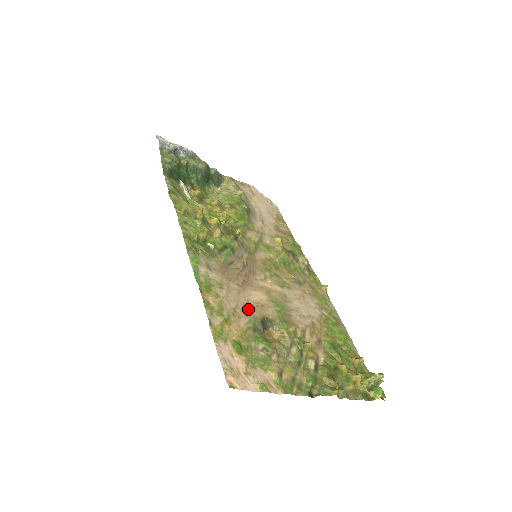
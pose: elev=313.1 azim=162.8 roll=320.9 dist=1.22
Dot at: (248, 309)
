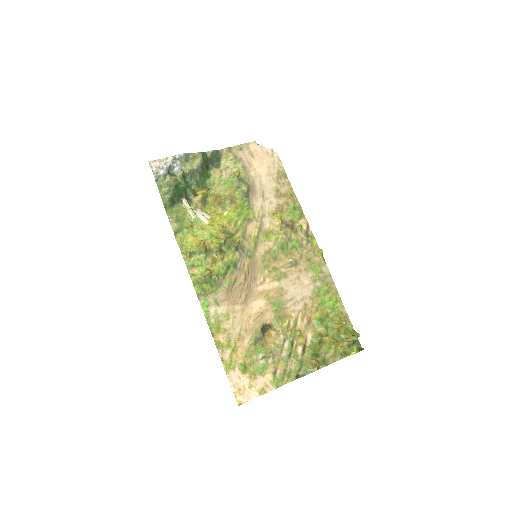
Dot at: (250, 325)
